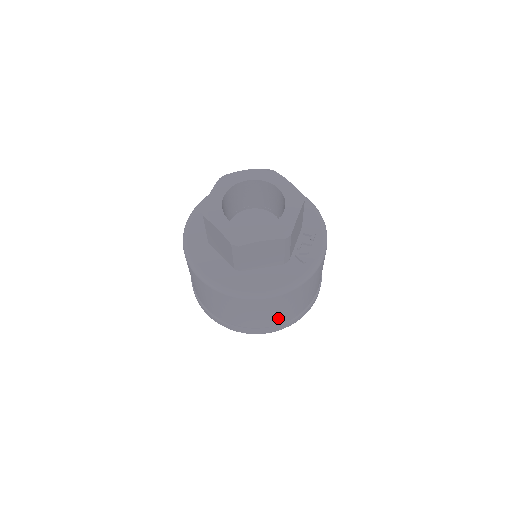
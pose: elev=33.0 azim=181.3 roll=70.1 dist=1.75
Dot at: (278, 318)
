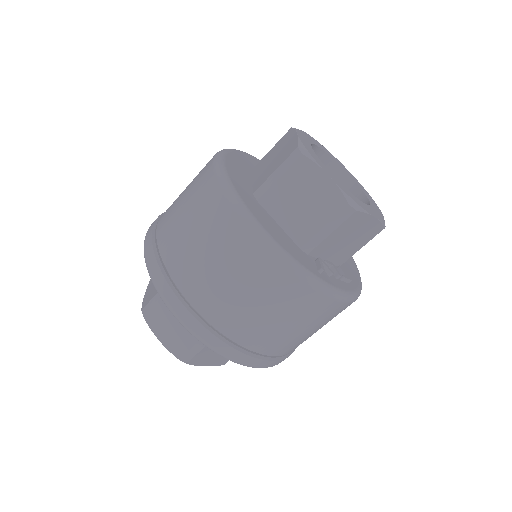
Dot at: (215, 300)
